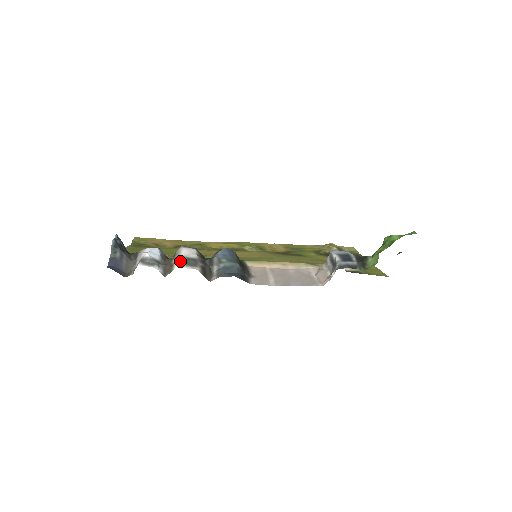
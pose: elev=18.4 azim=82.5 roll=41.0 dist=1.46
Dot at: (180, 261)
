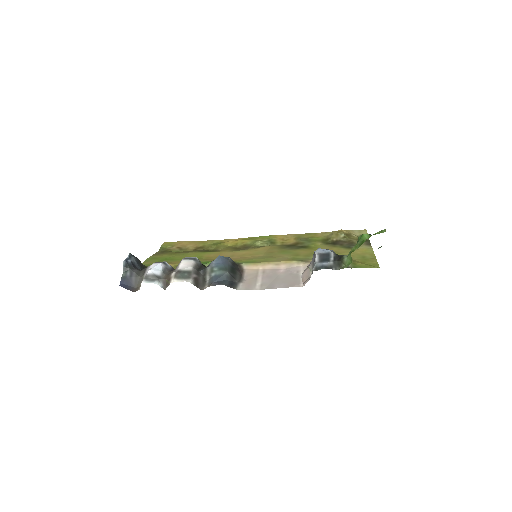
Dot at: (176, 275)
